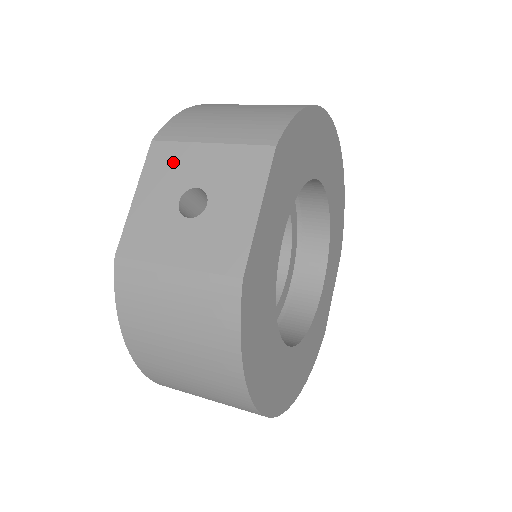
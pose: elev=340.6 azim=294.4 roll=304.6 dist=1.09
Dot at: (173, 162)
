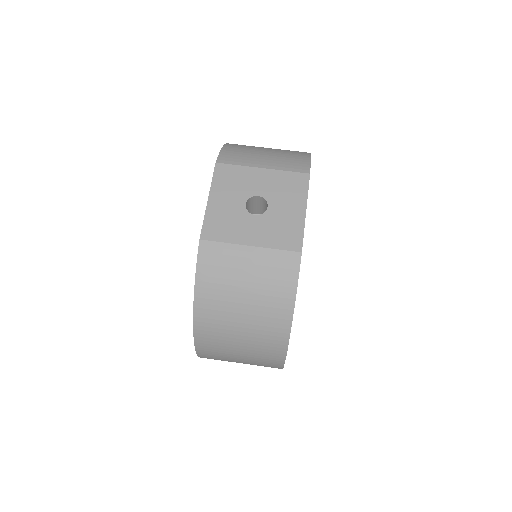
Dot at: (236, 178)
